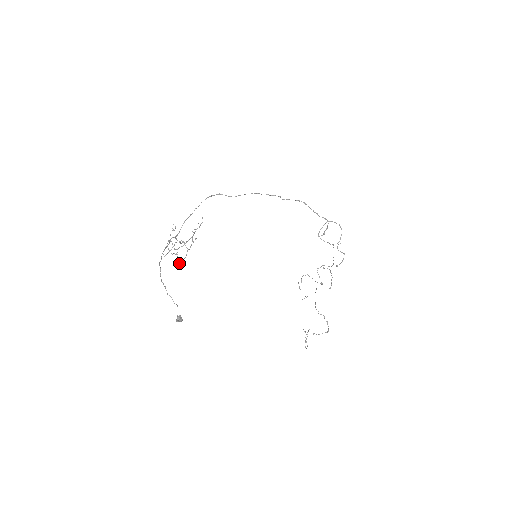
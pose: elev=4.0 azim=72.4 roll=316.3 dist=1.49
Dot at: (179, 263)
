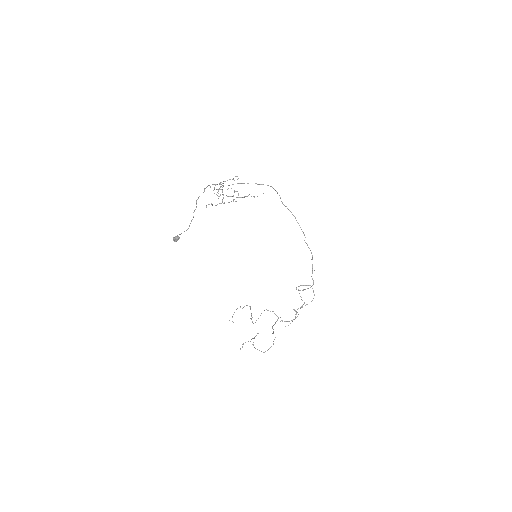
Dot at: (209, 204)
